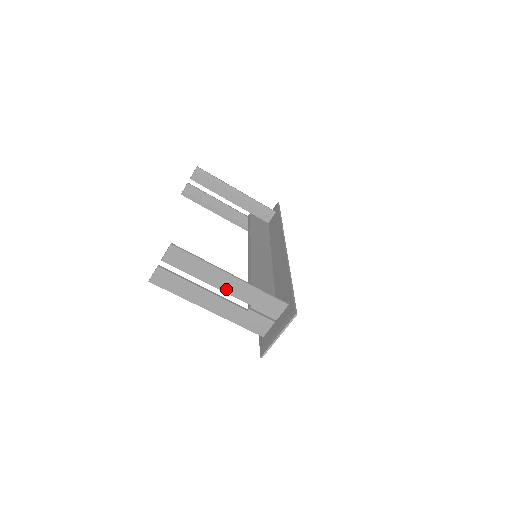
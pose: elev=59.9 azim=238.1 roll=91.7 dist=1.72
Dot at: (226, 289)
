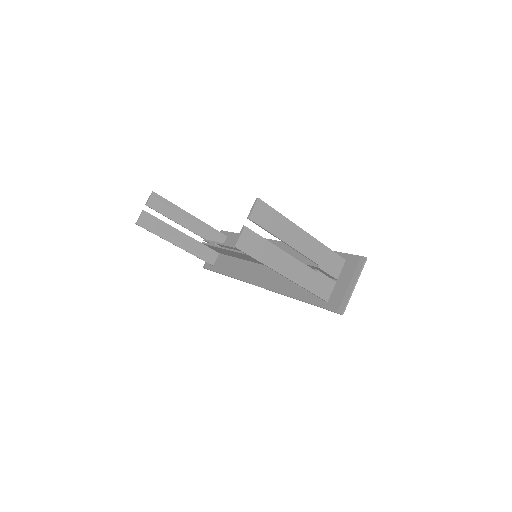
Dot at: (301, 248)
